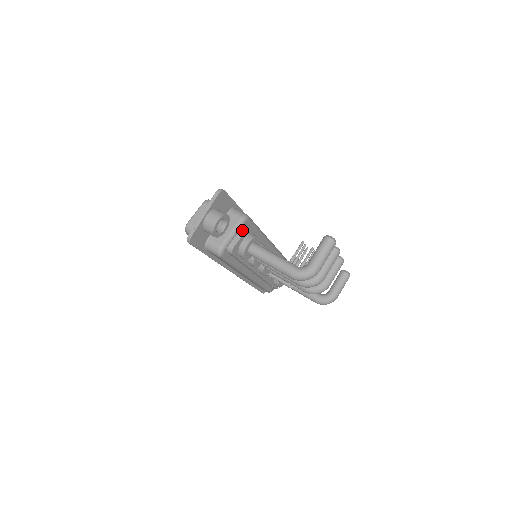
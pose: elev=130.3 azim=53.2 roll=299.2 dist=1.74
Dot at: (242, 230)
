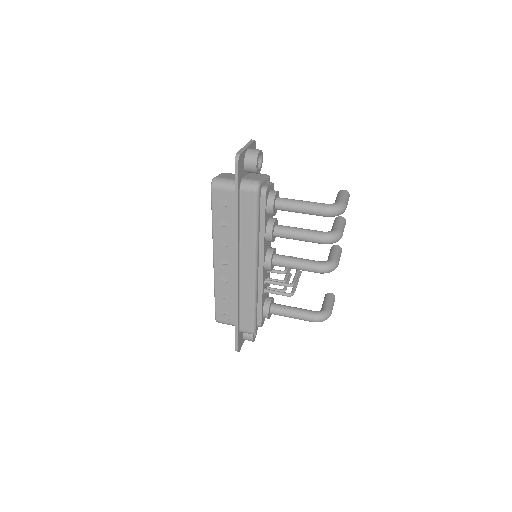
Dot at: (269, 182)
